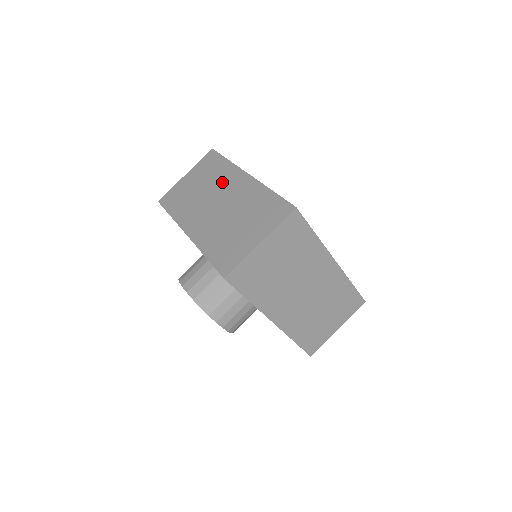
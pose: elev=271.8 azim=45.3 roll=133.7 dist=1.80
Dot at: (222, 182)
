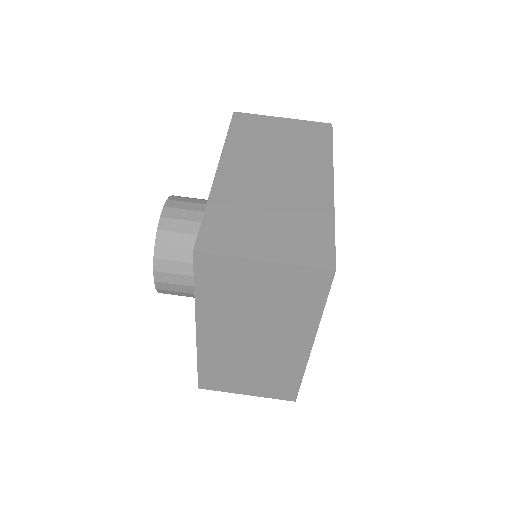
Dot at: (303, 162)
